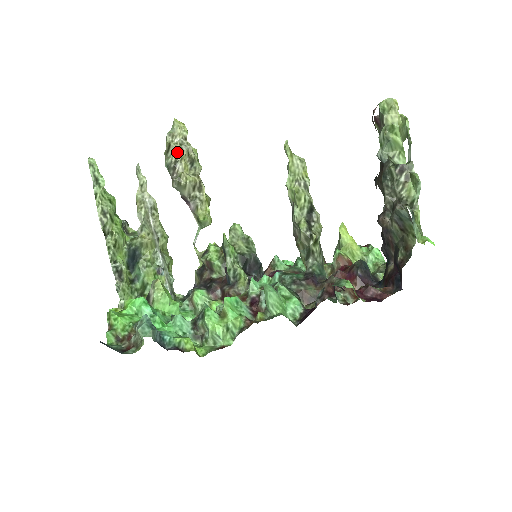
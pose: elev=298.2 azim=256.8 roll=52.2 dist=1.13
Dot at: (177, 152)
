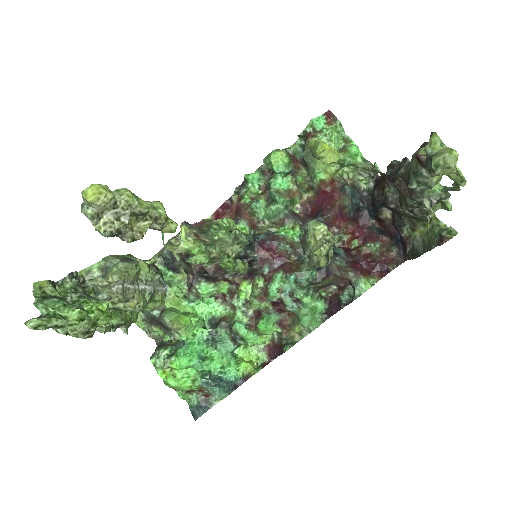
Dot at: (118, 228)
